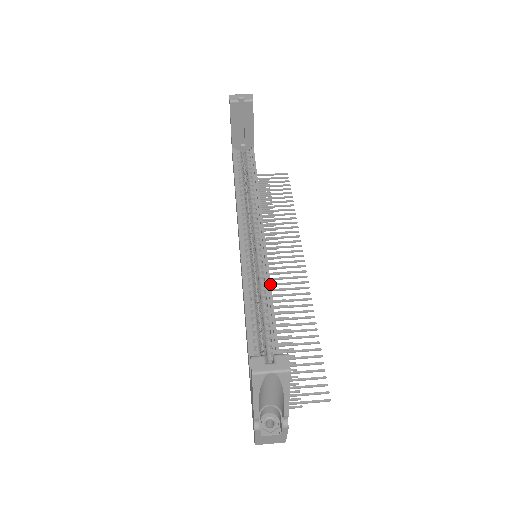
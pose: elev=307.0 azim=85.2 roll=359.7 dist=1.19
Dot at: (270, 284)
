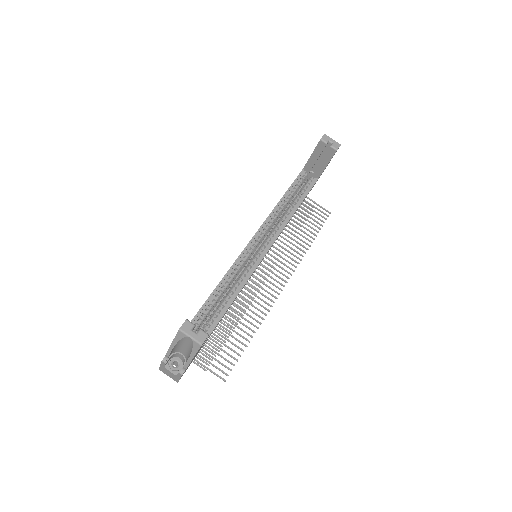
Dot at: (246, 282)
